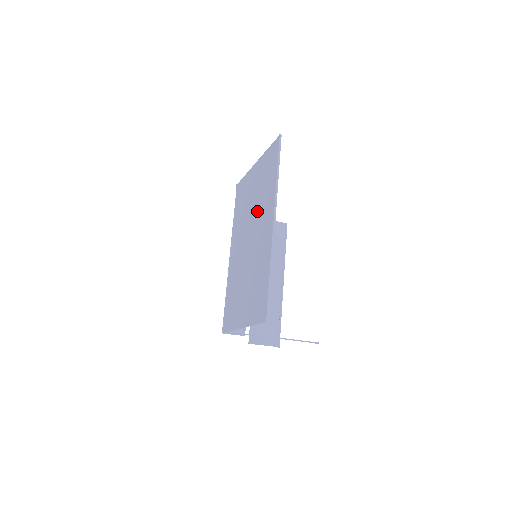
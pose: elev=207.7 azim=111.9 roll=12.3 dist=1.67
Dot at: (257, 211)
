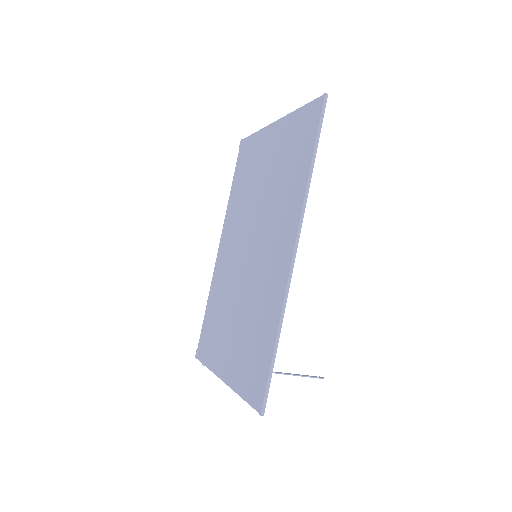
Dot at: (268, 209)
